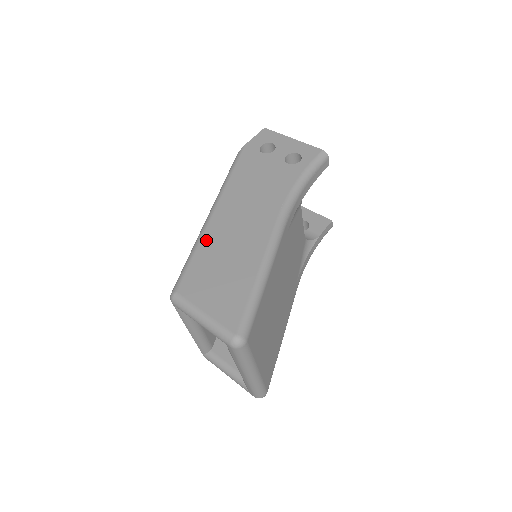
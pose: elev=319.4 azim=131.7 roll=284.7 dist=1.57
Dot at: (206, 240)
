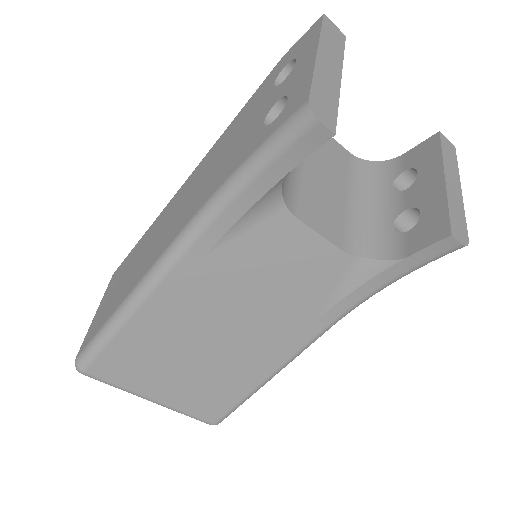
Dot at: (154, 223)
